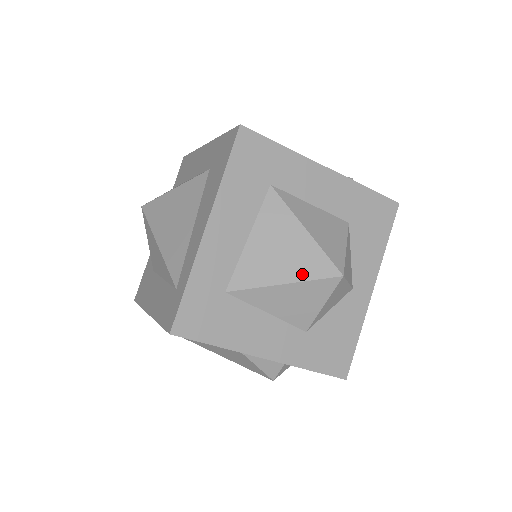
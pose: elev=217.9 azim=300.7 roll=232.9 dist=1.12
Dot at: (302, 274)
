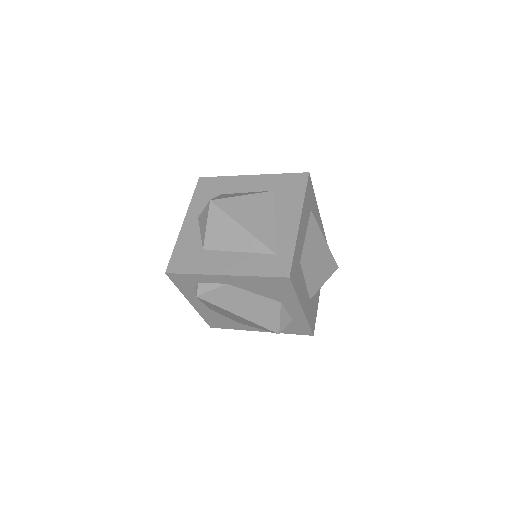
Dot at: (326, 262)
